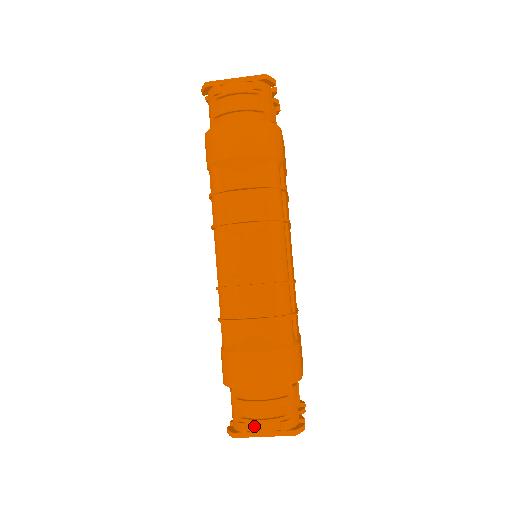
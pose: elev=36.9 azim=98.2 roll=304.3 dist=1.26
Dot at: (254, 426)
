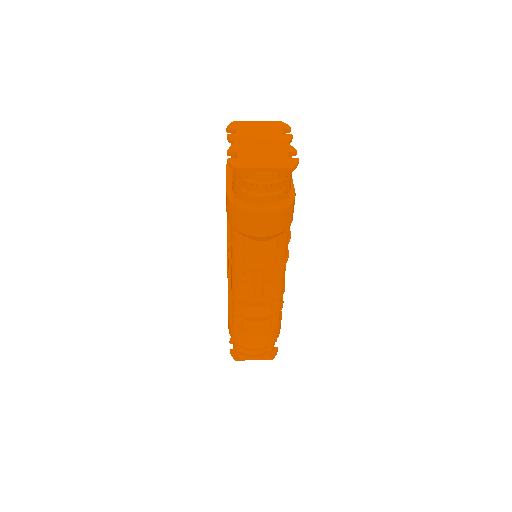
Dot at: (249, 357)
